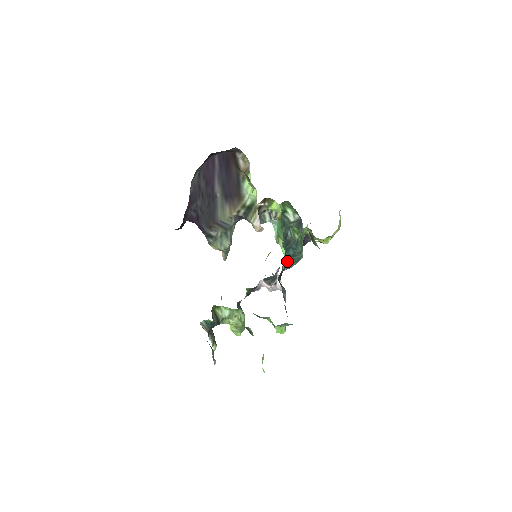
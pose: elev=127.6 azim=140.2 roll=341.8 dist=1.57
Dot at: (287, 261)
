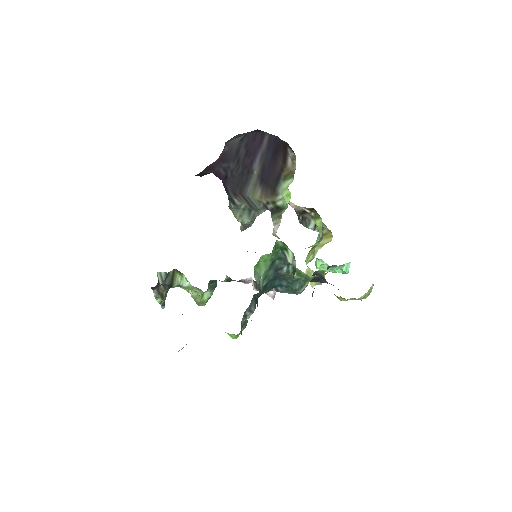
Dot at: occluded
